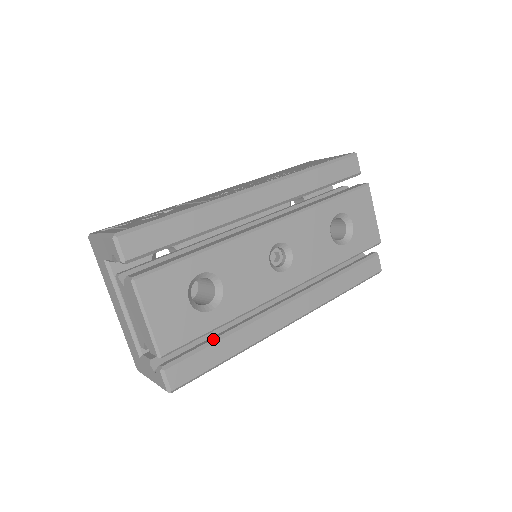
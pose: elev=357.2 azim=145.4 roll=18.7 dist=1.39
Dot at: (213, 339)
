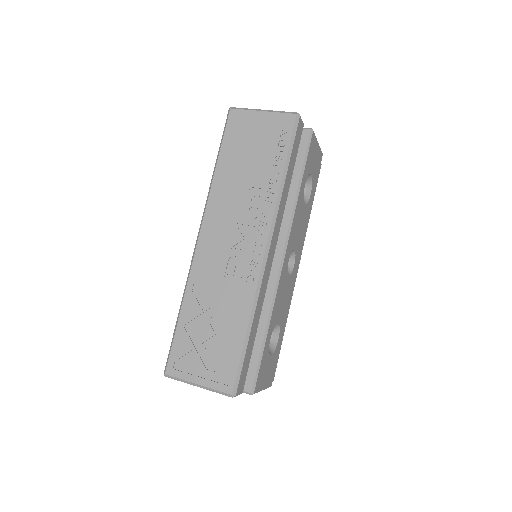
Dot at: occluded
